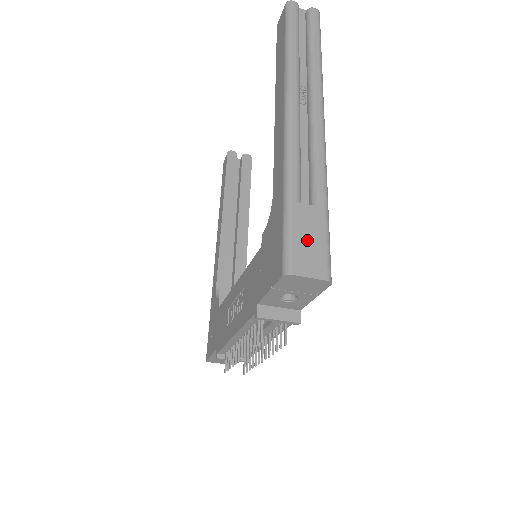
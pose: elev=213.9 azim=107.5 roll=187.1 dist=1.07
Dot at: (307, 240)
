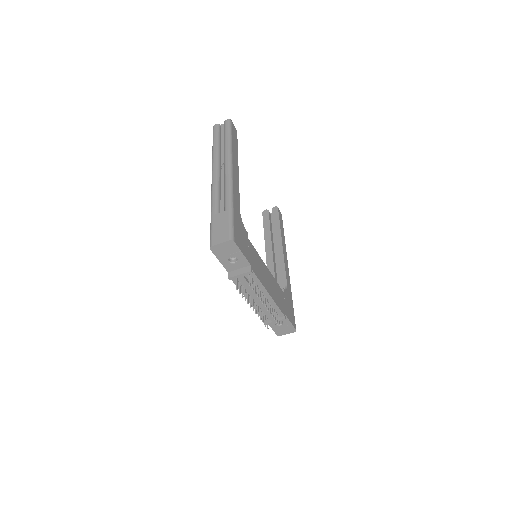
Dot at: (219, 228)
